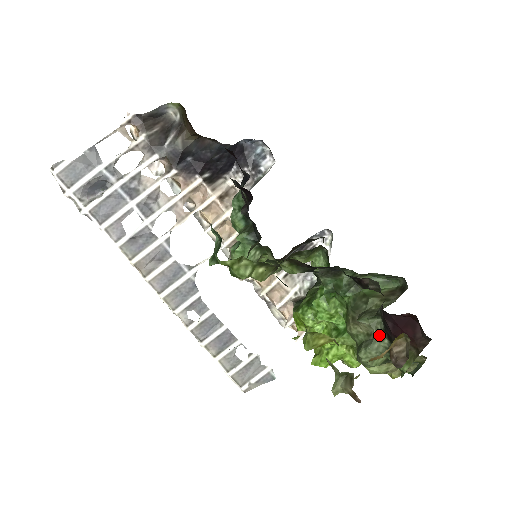
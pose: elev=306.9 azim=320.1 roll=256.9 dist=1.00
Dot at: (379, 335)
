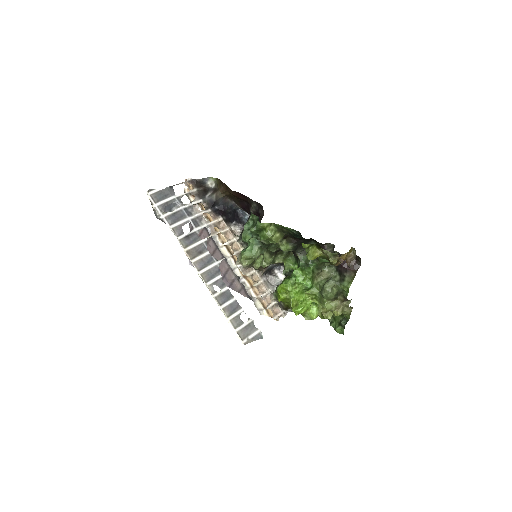
Dot at: (334, 276)
